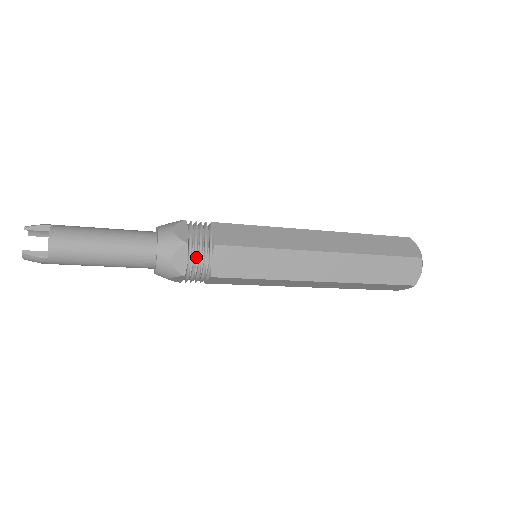
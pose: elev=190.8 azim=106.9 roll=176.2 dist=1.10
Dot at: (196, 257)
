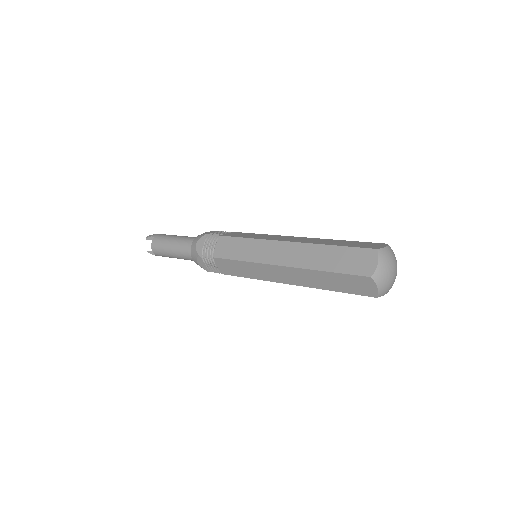
Dot at: (208, 263)
